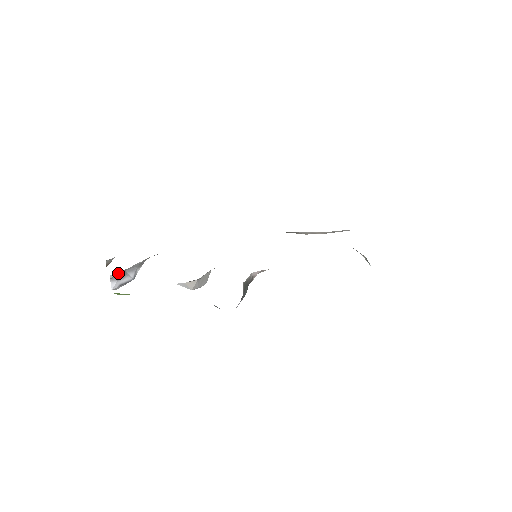
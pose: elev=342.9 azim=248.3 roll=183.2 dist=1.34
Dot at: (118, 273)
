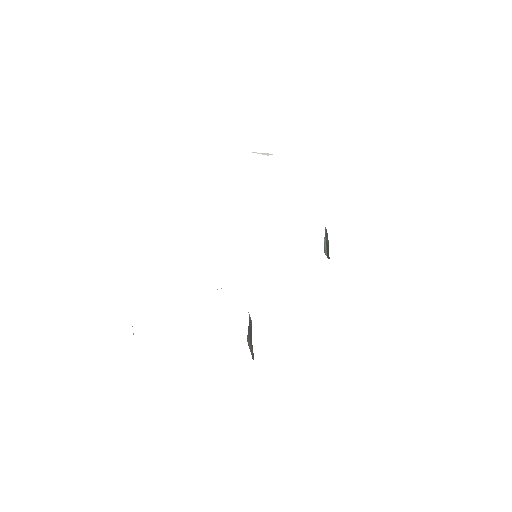
Dot at: occluded
